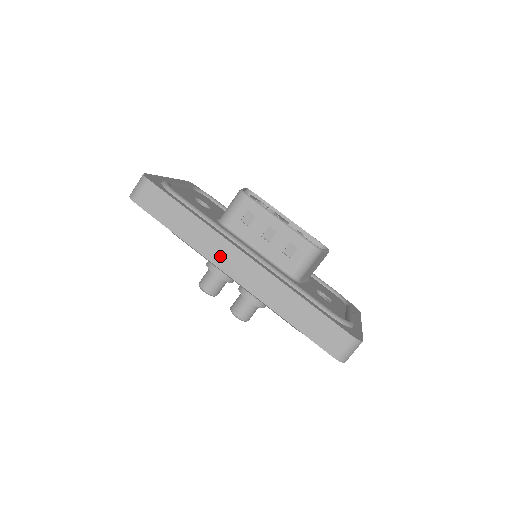
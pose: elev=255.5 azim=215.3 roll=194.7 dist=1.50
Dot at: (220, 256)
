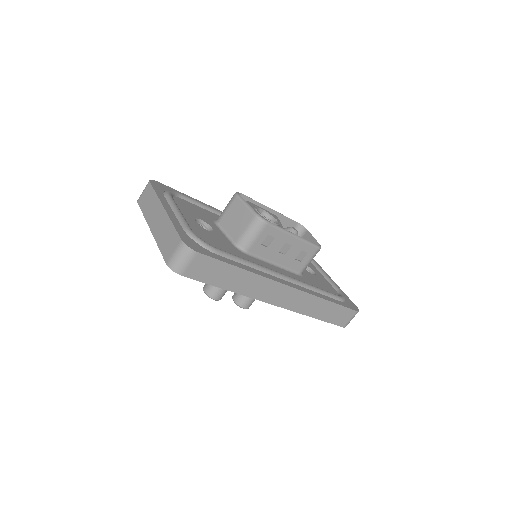
Dot at: (267, 294)
